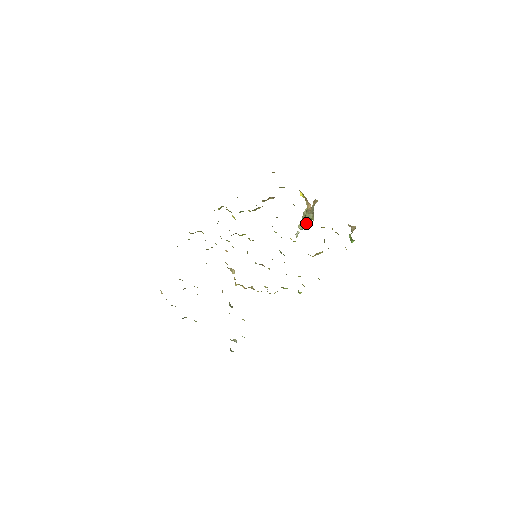
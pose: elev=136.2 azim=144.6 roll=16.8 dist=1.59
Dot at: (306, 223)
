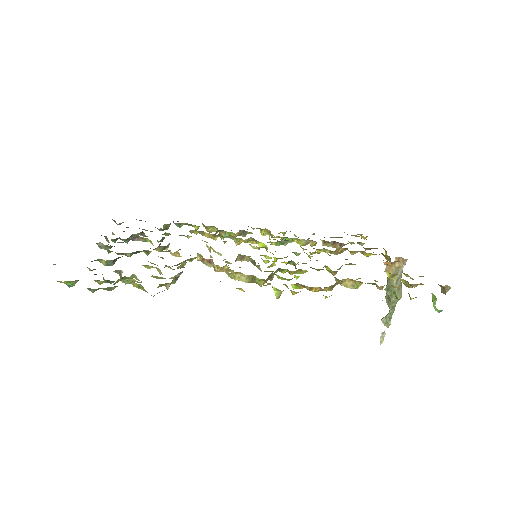
Dot at: (392, 311)
